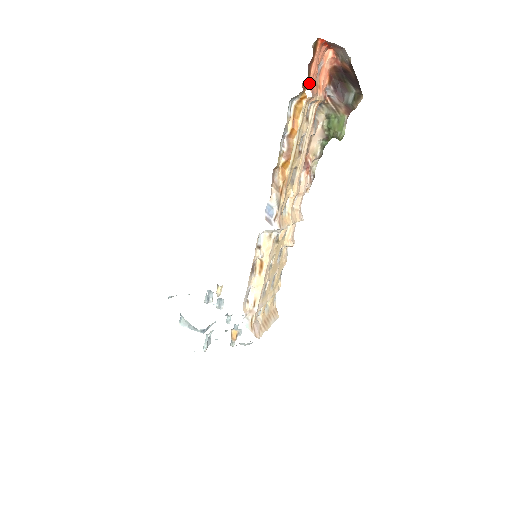
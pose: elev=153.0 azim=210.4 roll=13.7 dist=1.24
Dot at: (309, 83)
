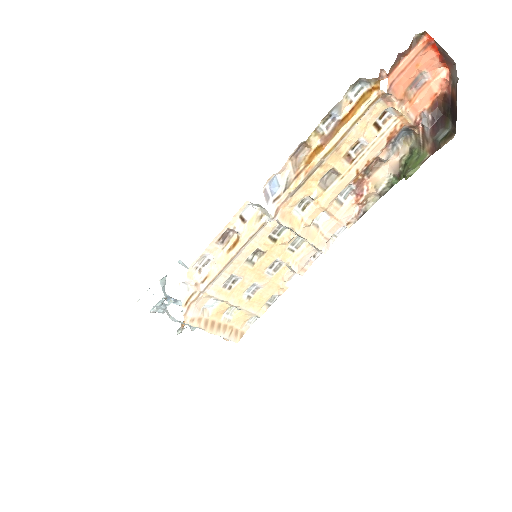
Dot at: (390, 75)
